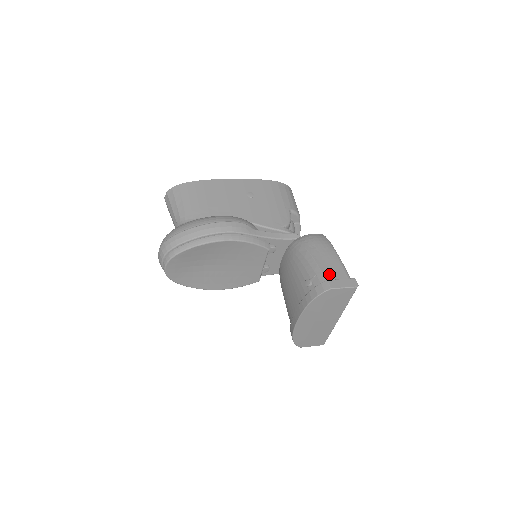
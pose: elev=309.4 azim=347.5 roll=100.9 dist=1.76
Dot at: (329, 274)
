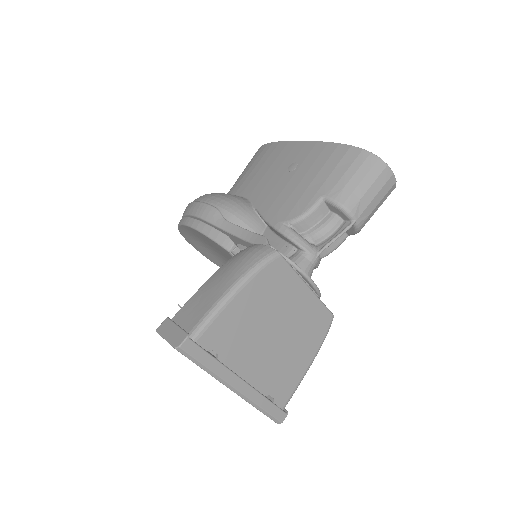
Dot at: (185, 311)
